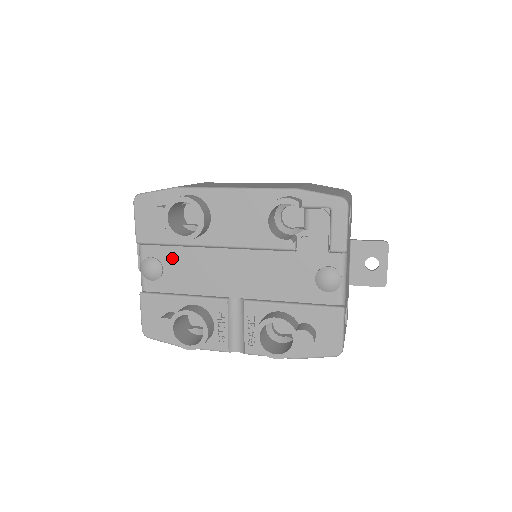
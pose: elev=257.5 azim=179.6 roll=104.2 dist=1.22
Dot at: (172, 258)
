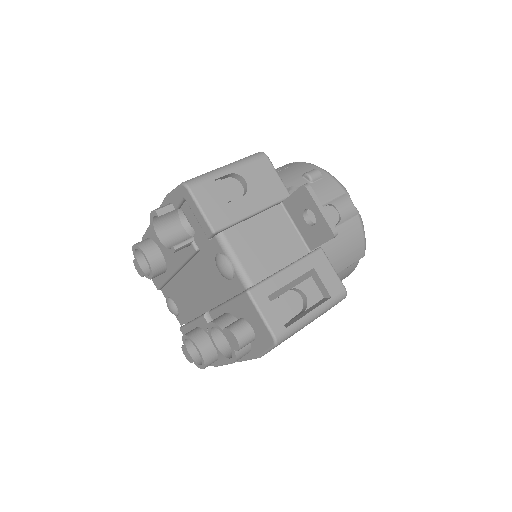
Dot at: (172, 293)
